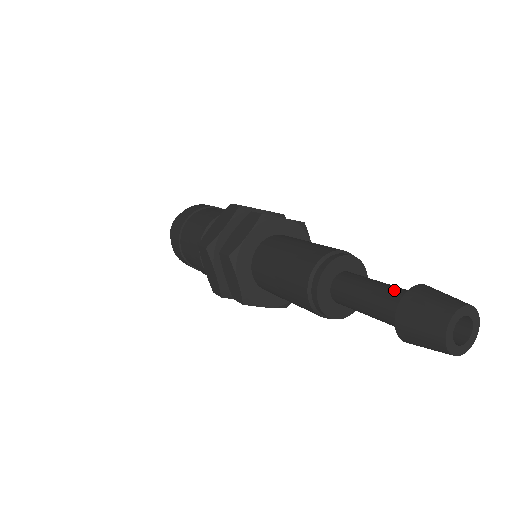
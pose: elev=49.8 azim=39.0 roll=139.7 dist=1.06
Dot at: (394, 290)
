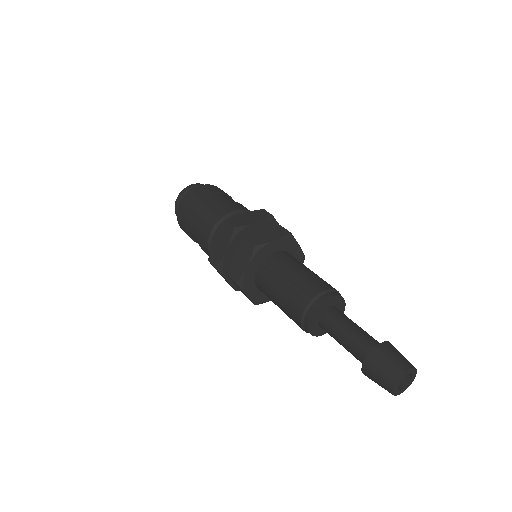
Dot at: (361, 343)
